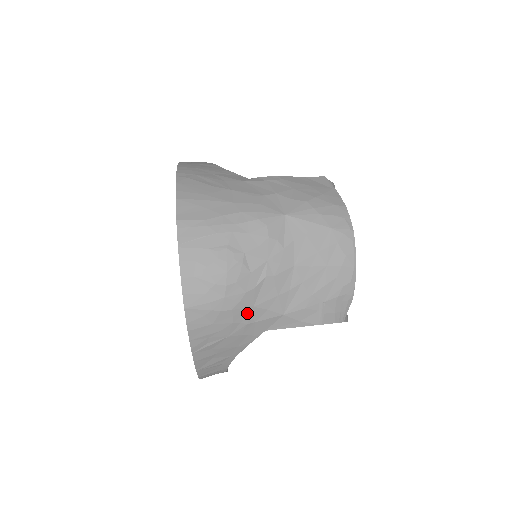
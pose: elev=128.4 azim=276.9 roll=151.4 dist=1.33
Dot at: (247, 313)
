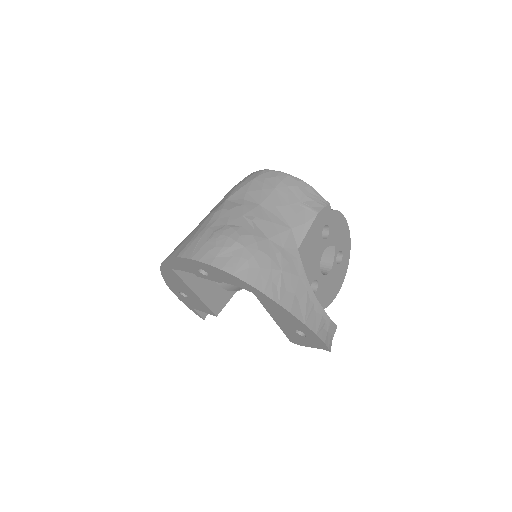
Dot at: (270, 246)
